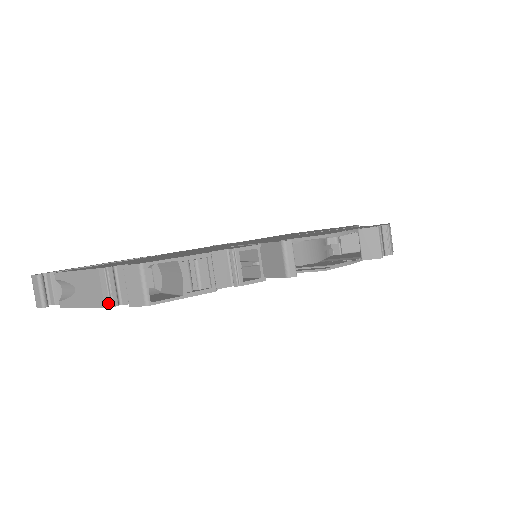
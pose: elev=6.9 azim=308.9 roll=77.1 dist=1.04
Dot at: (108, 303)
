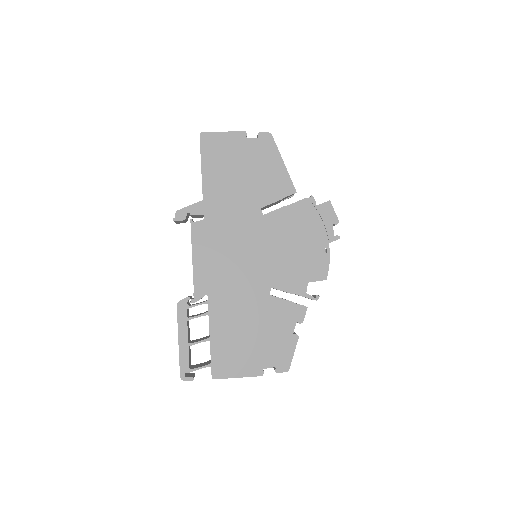
Dot at: occluded
